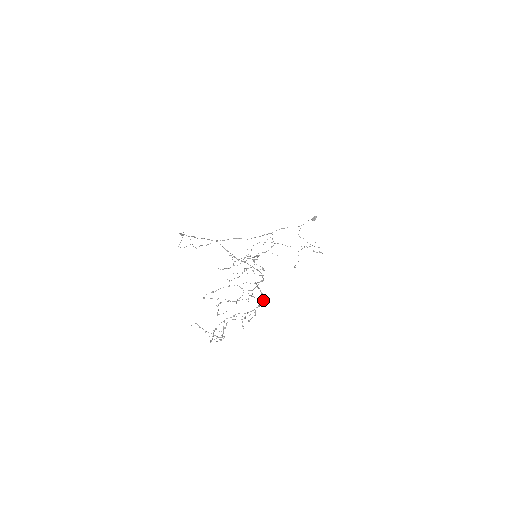
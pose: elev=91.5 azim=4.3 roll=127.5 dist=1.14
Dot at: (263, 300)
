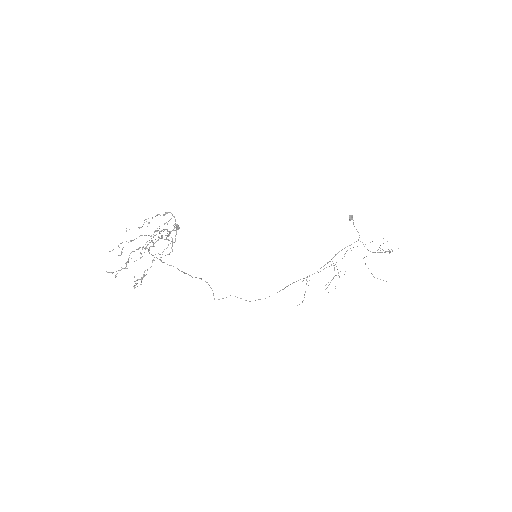
Dot at: (169, 234)
